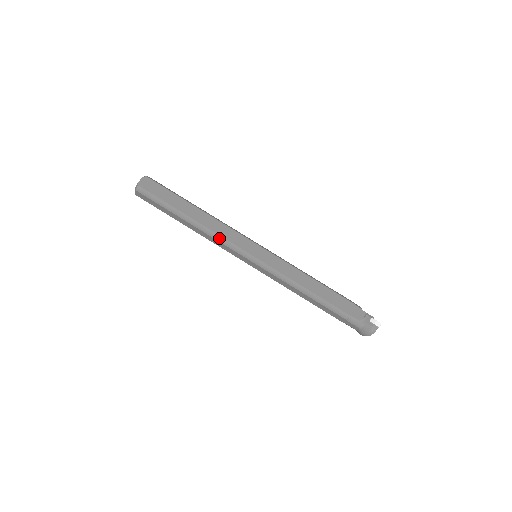
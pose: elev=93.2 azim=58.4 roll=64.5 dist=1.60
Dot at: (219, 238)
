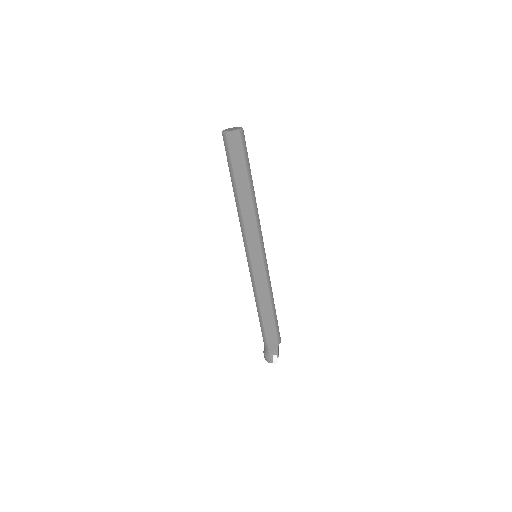
Dot at: (242, 226)
